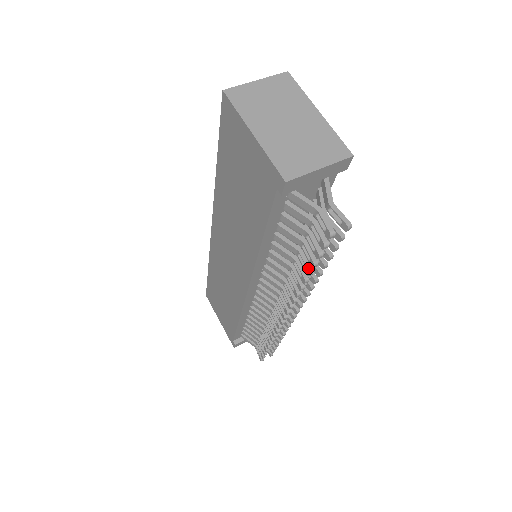
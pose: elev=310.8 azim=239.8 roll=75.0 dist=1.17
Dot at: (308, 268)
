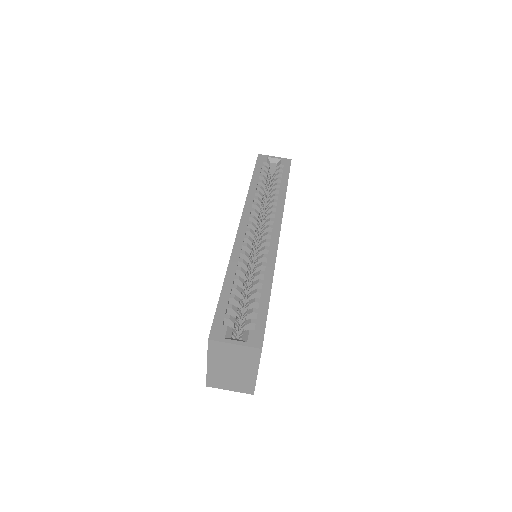
Dot at: occluded
